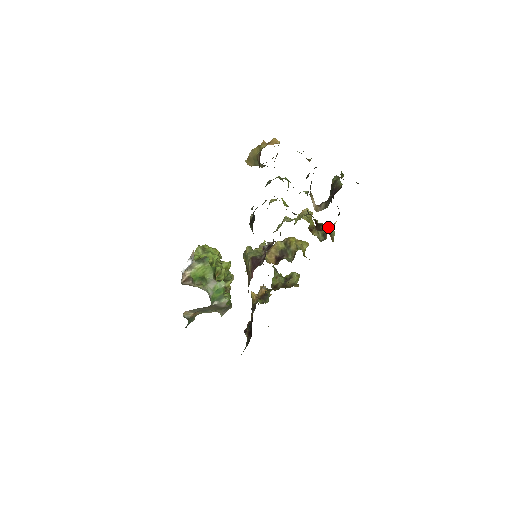
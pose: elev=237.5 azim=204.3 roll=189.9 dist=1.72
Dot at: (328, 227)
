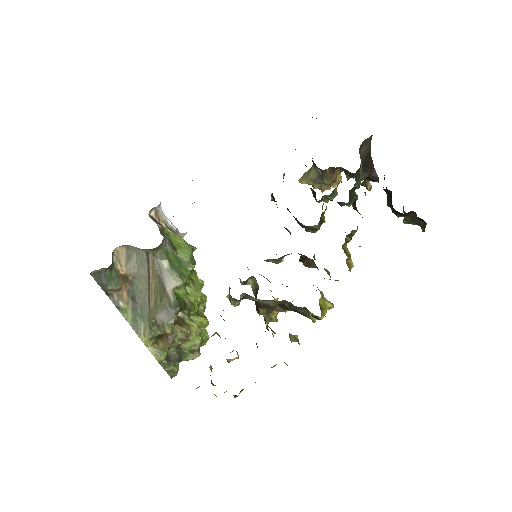
Dot at: occluded
